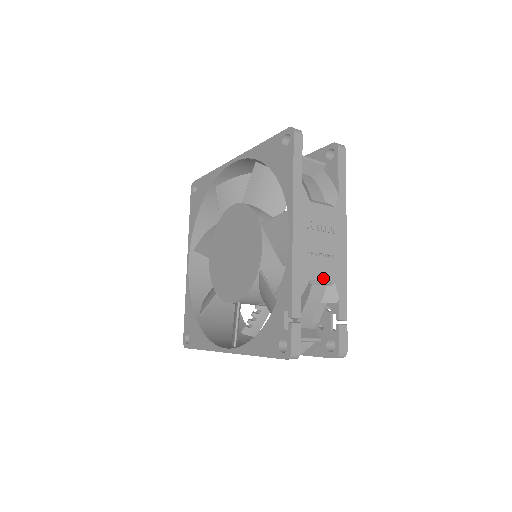
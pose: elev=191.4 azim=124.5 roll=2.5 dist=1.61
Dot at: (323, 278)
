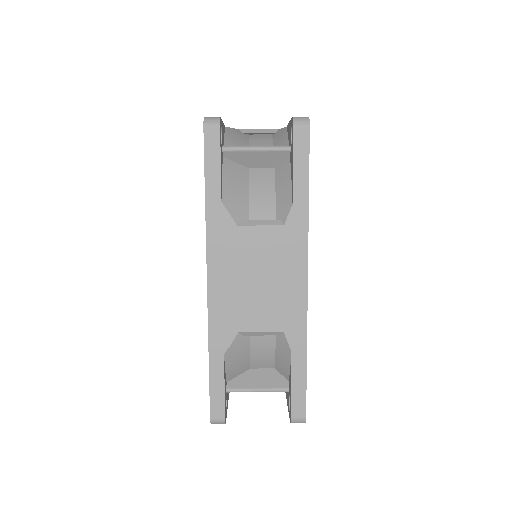
Dot at: occluded
